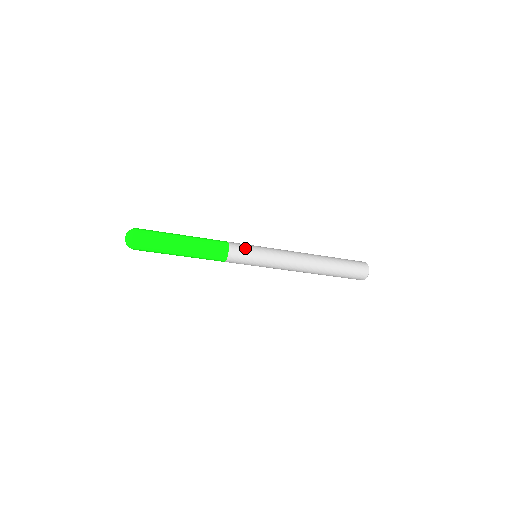
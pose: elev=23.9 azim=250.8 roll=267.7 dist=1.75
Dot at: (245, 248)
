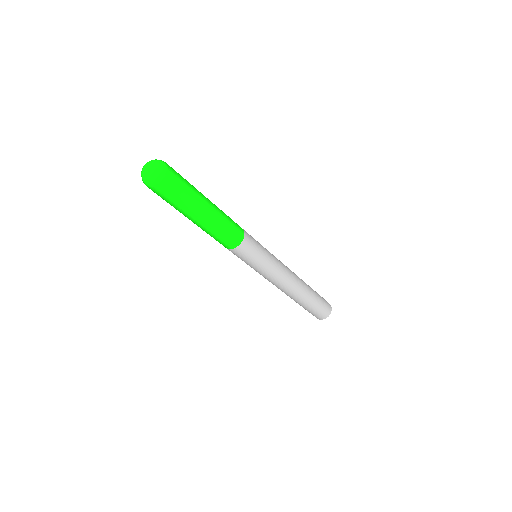
Dot at: (253, 238)
